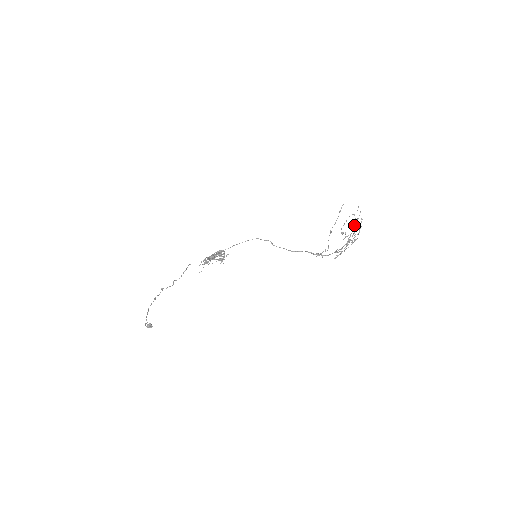
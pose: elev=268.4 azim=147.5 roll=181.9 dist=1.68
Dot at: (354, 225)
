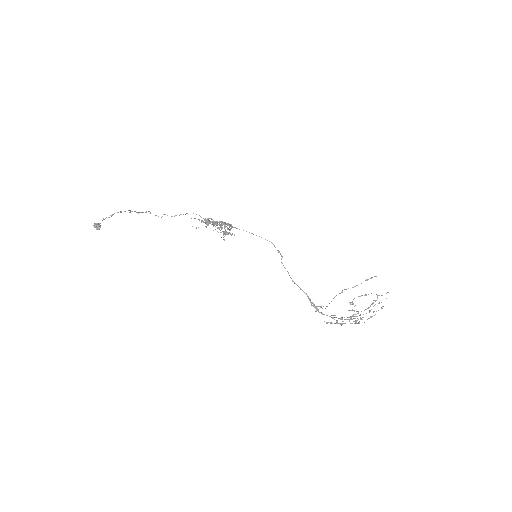
Dot at: (370, 306)
